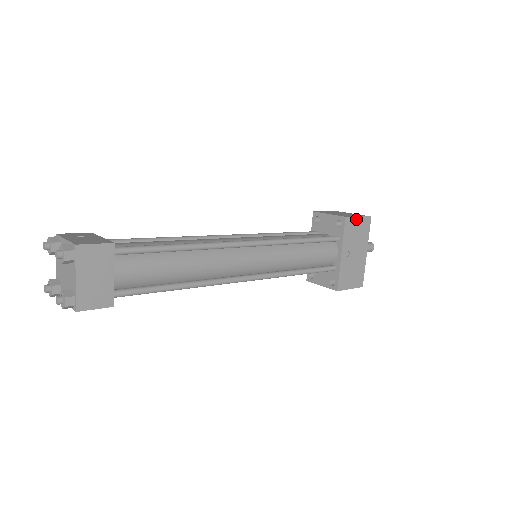
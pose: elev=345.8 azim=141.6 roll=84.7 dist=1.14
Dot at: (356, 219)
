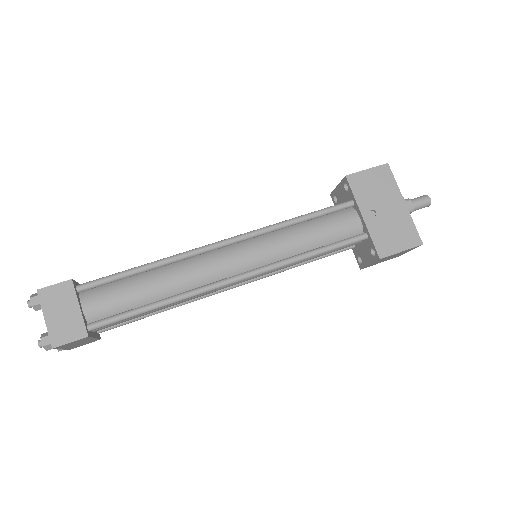
Dot at: (364, 173)
